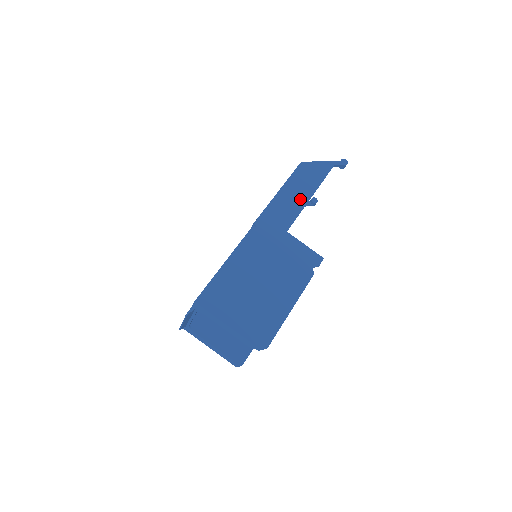
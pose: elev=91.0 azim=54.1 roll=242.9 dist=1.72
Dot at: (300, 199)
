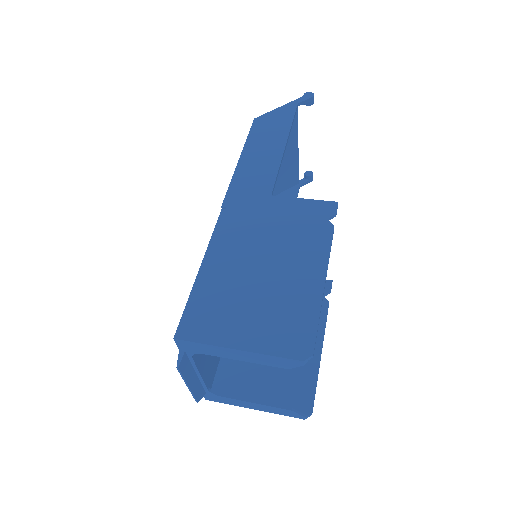
Dot at: (271, 154)
